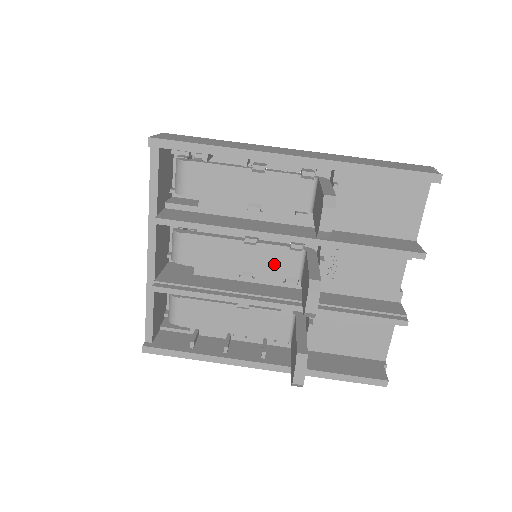
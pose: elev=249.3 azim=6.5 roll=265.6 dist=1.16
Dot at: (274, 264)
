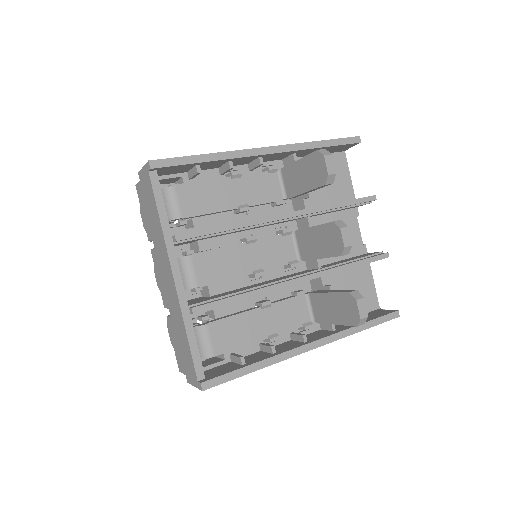
Dot at: (275, 254)
